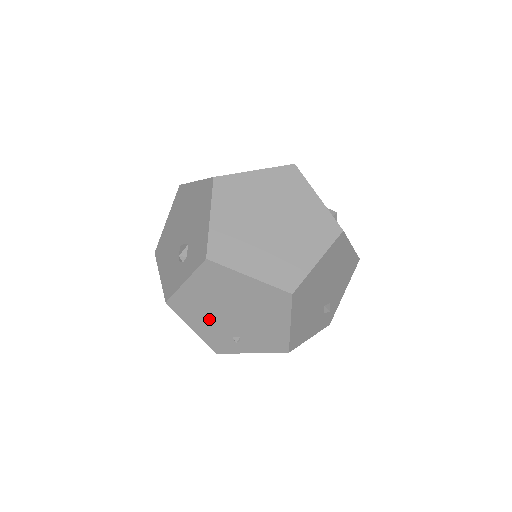
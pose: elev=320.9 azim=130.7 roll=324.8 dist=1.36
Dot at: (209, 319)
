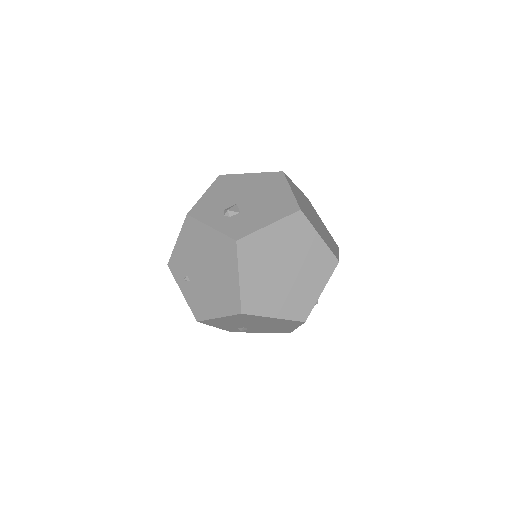
Dot at: (191, 253)
